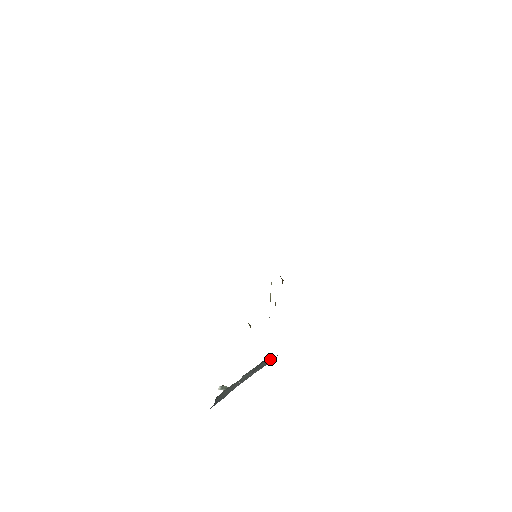
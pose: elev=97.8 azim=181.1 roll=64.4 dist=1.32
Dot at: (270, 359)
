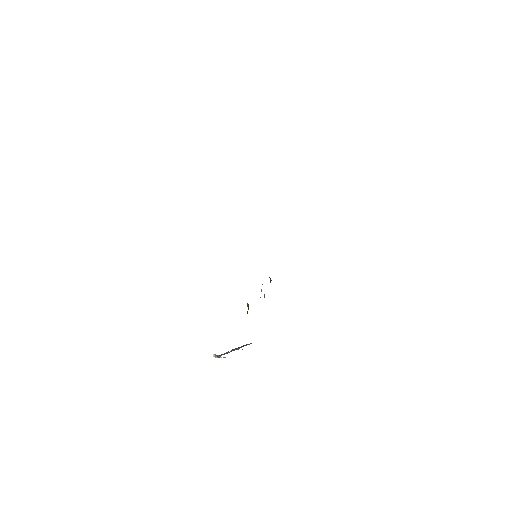
Dot at: occluded
